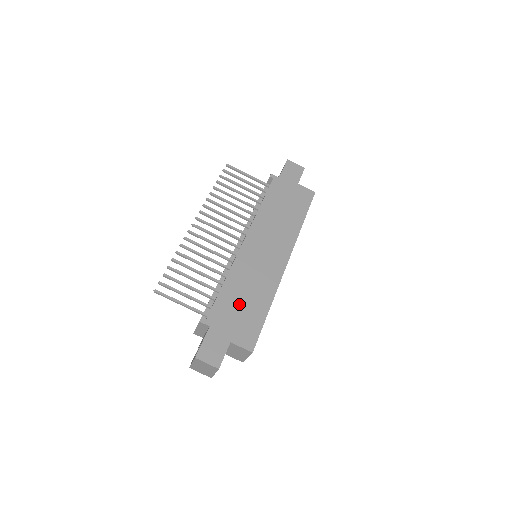
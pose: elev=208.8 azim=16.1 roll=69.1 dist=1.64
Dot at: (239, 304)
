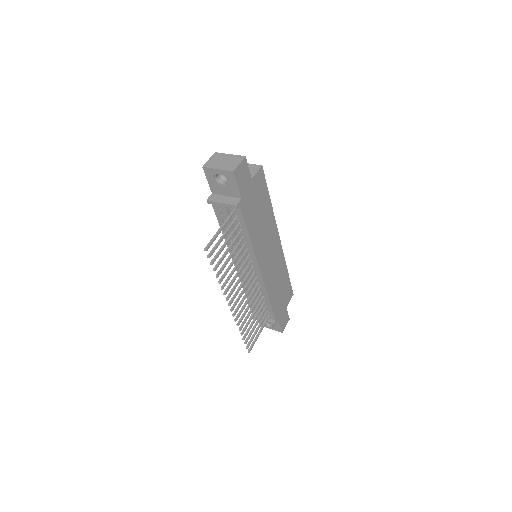
Dot at: (279, 294)
